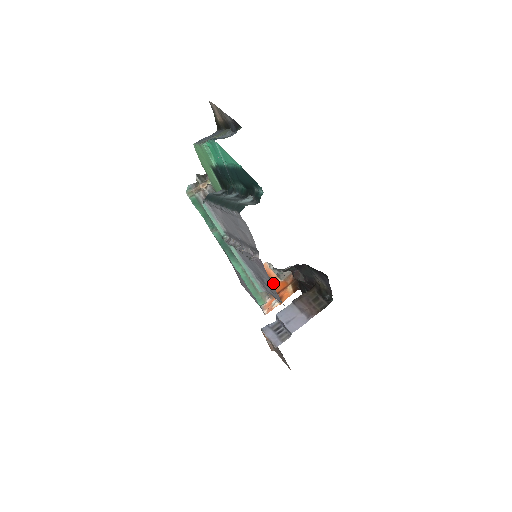
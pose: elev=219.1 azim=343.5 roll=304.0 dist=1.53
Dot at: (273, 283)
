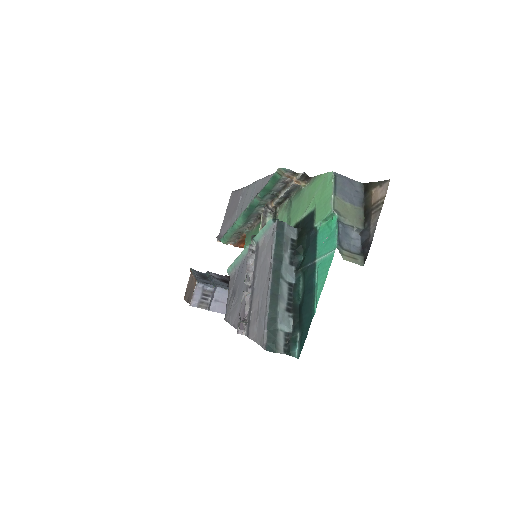
Dot at: occluded
